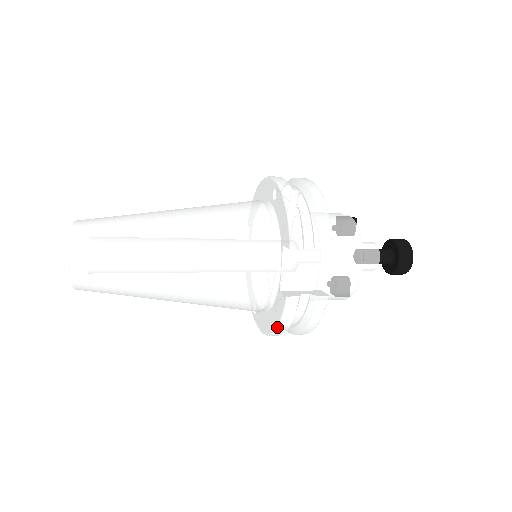
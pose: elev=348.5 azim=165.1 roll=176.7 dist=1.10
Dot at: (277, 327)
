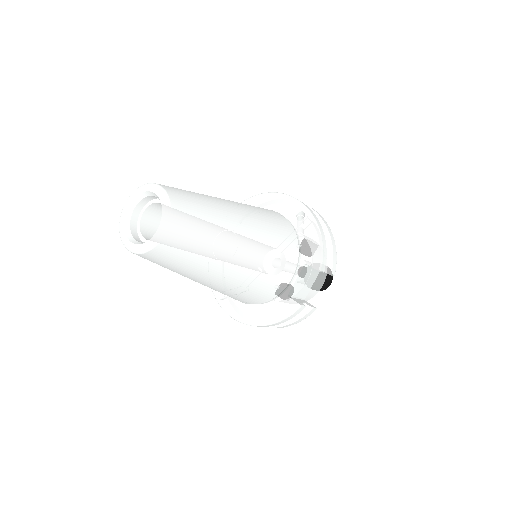
Dot at: (272, 323)
